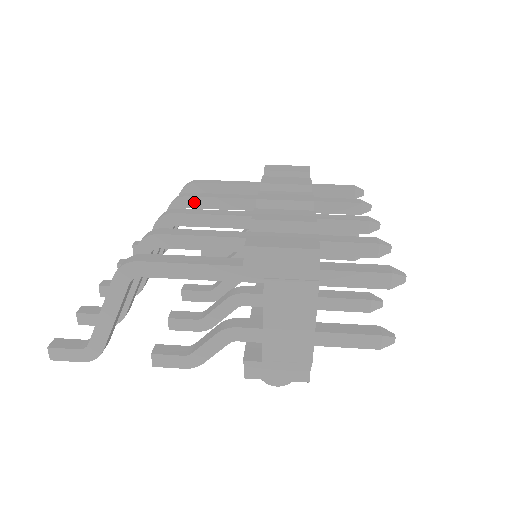
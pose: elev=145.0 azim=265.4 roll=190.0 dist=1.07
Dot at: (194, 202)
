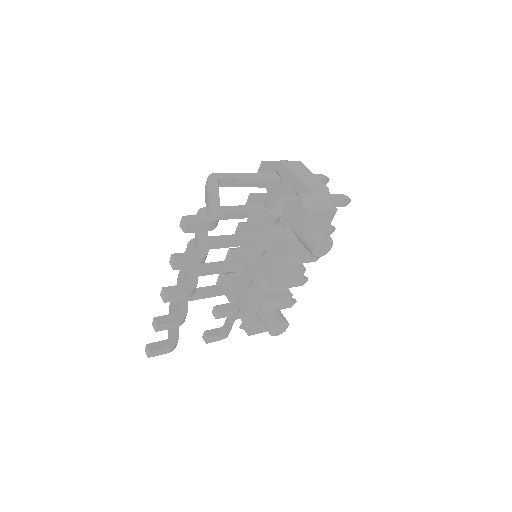
Dot at: occluded
